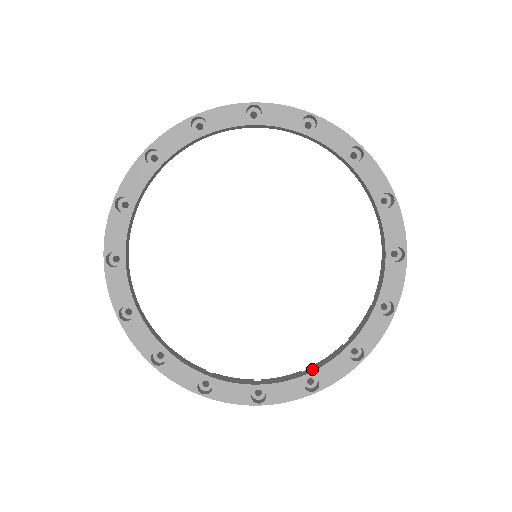
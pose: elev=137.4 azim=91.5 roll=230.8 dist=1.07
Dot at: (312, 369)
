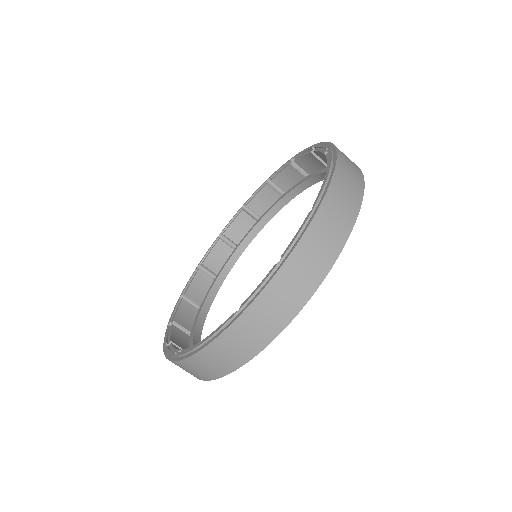
Dot at: (265, 221)
